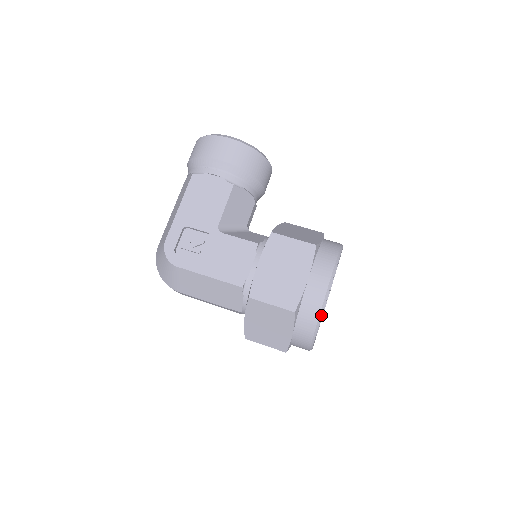
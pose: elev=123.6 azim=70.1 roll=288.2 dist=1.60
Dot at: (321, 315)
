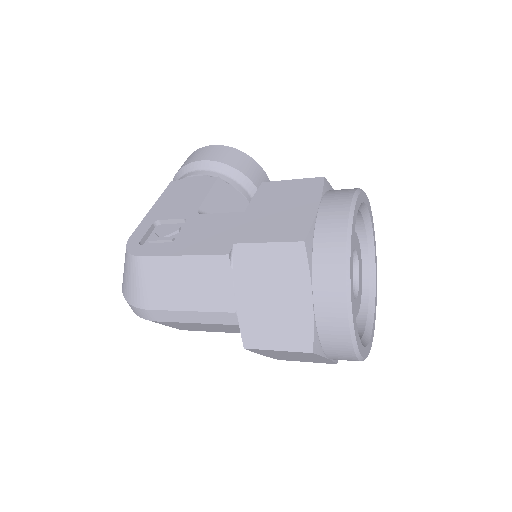
Dot at: (349, 245)
